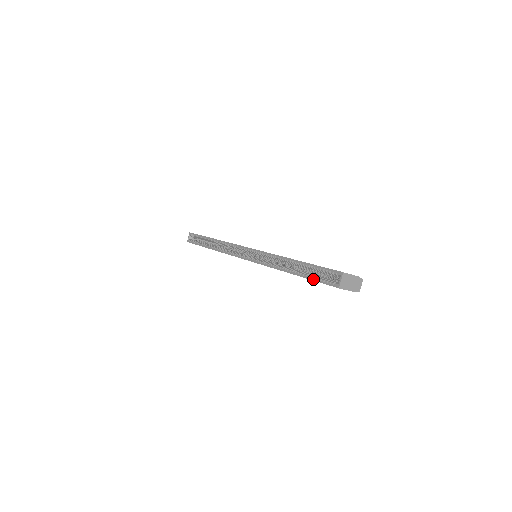
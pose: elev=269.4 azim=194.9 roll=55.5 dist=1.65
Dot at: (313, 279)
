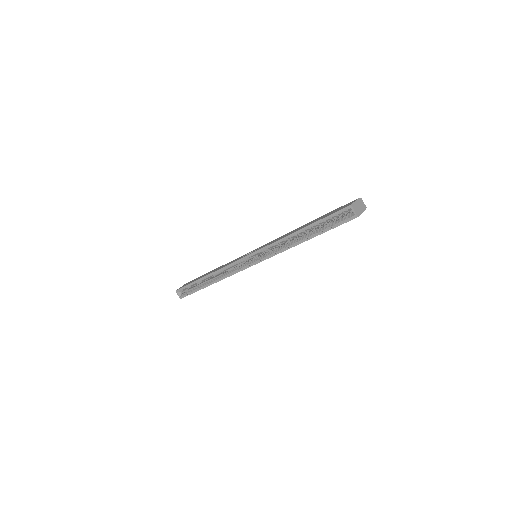
Dot at: (330, 229)
